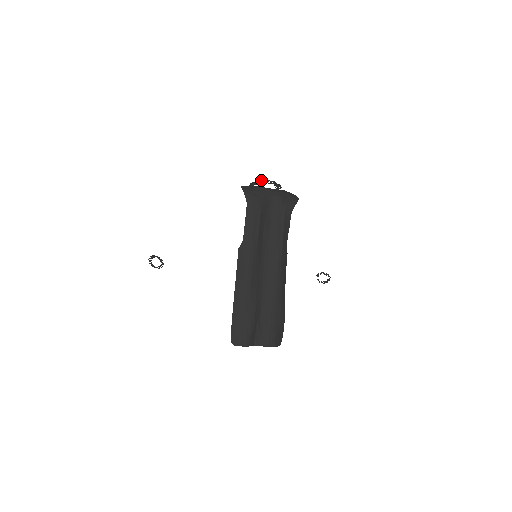
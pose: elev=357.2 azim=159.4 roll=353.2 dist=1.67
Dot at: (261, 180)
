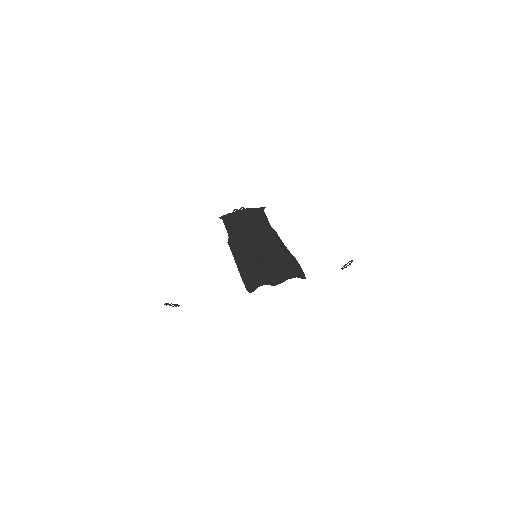
Dot at: occluded
